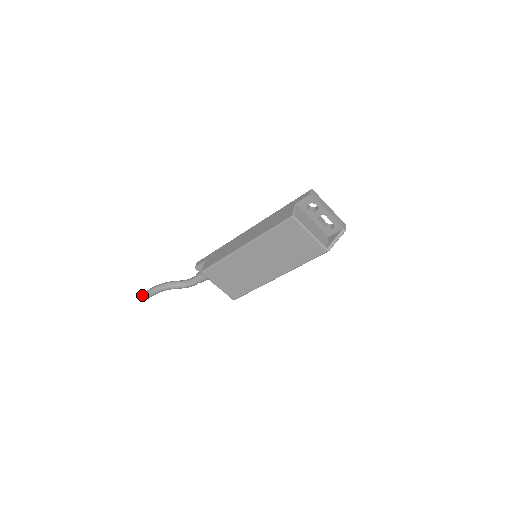
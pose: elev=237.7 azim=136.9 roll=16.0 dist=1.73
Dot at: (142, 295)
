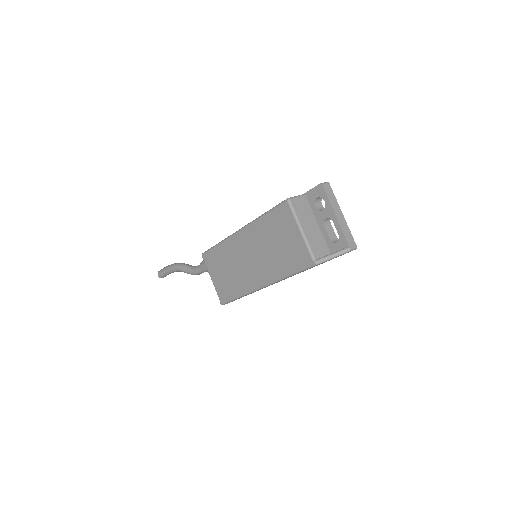
Dot at: (160, 270)
